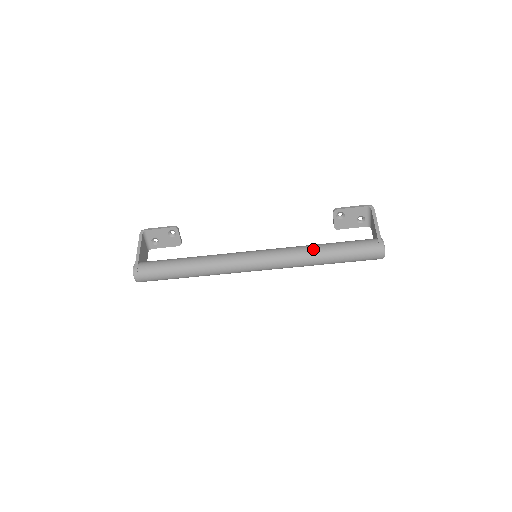
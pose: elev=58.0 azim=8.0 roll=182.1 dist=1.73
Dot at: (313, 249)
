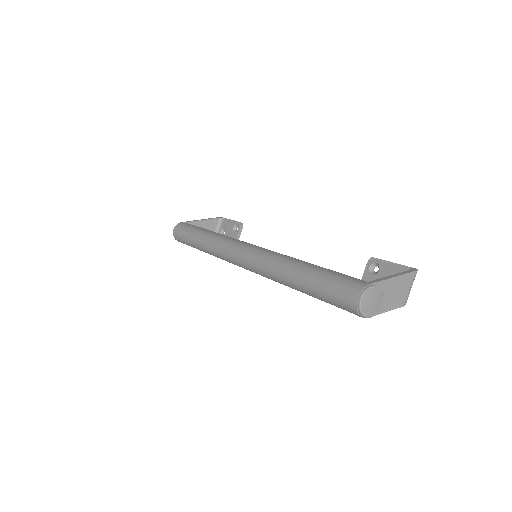
Dot at: (296, 259)
